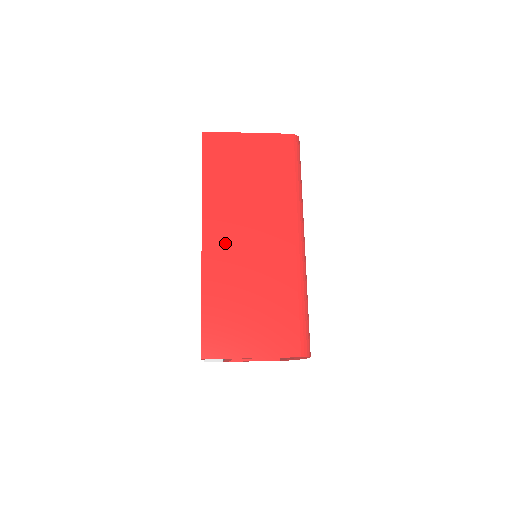
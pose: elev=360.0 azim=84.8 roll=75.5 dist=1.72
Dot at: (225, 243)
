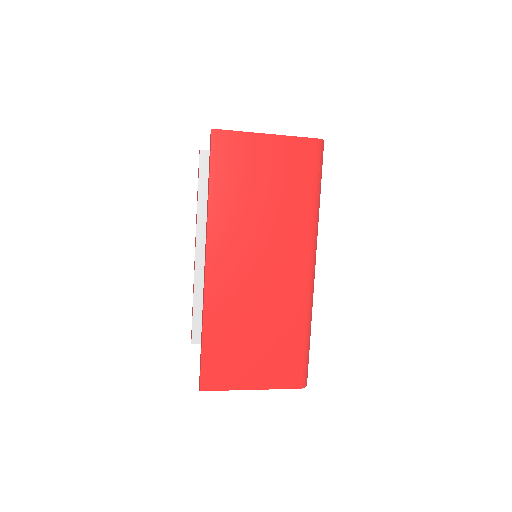
Dot at: (231, 270)
